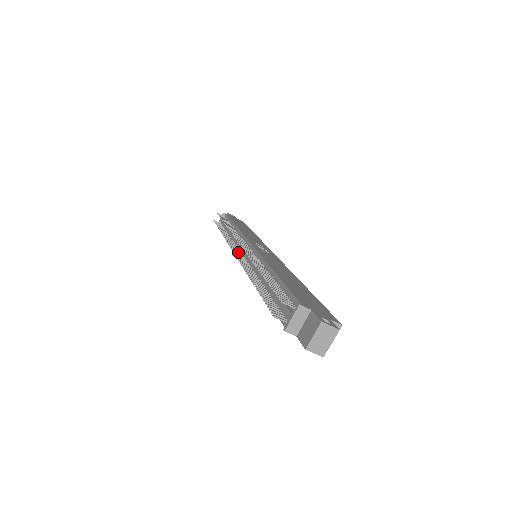
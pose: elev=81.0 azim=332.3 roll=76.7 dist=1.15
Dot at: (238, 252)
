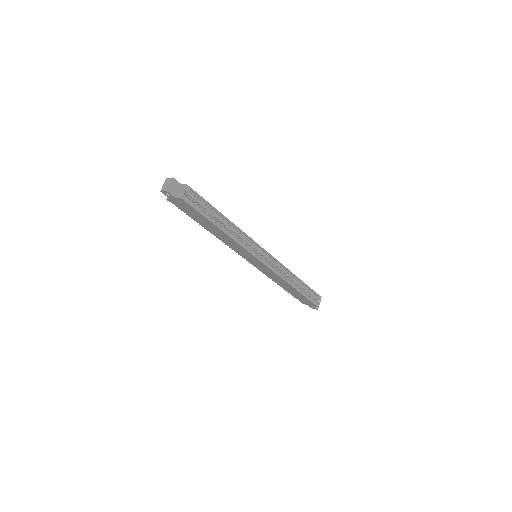
Dot at: occluded
